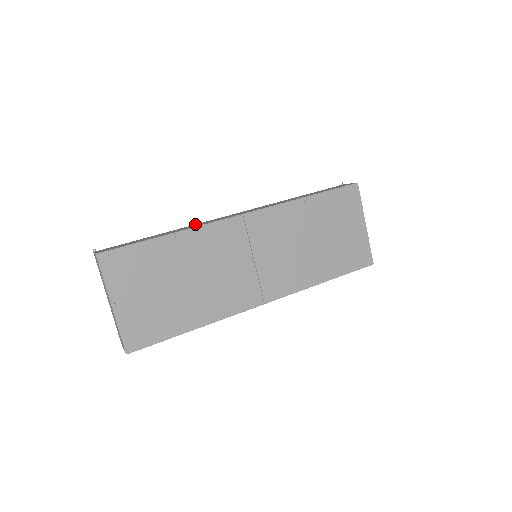
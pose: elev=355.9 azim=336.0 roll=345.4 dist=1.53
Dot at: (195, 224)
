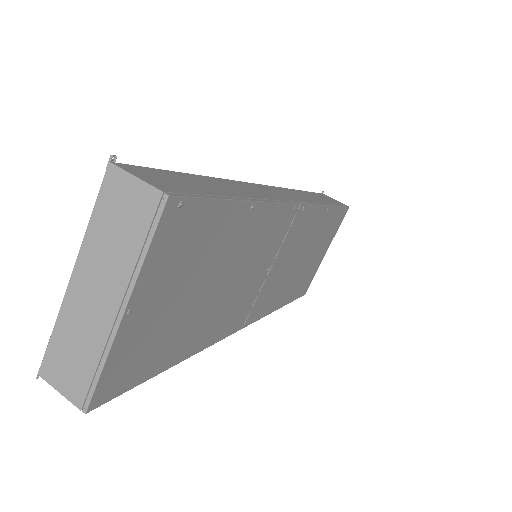
Dot at: occluded
